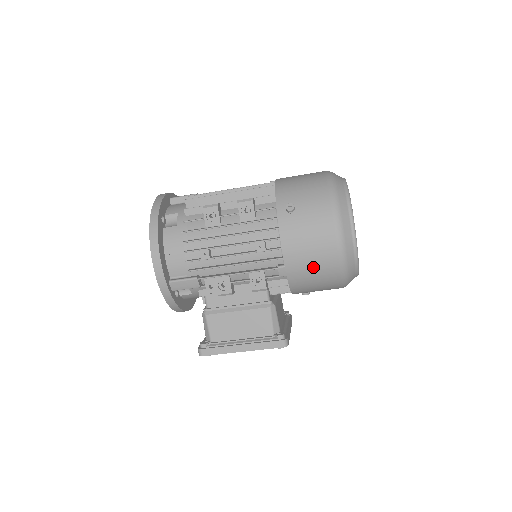
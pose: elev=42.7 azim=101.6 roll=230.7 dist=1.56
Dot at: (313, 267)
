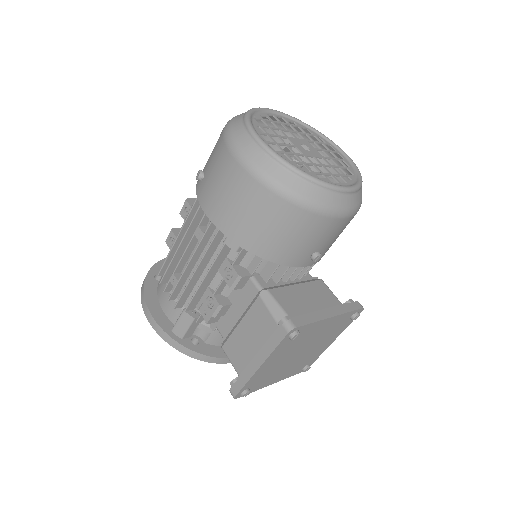
Dot at: (247, 213)
